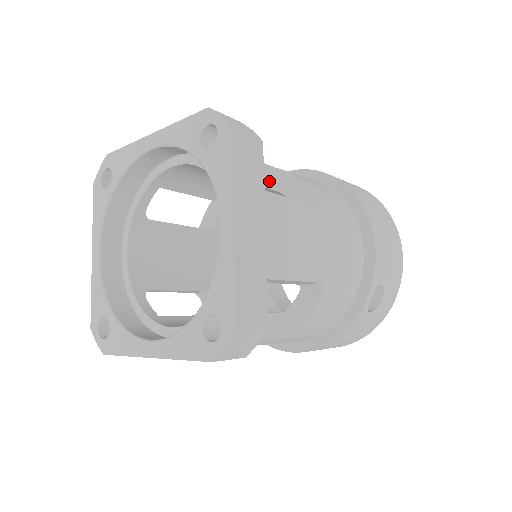
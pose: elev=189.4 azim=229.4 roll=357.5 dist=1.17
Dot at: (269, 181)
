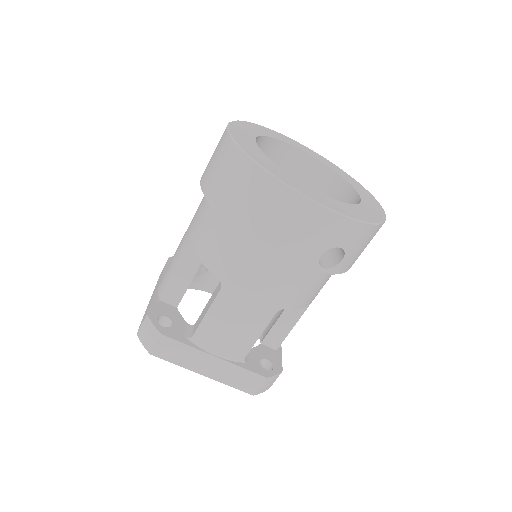
Dot at: (197, 257)
